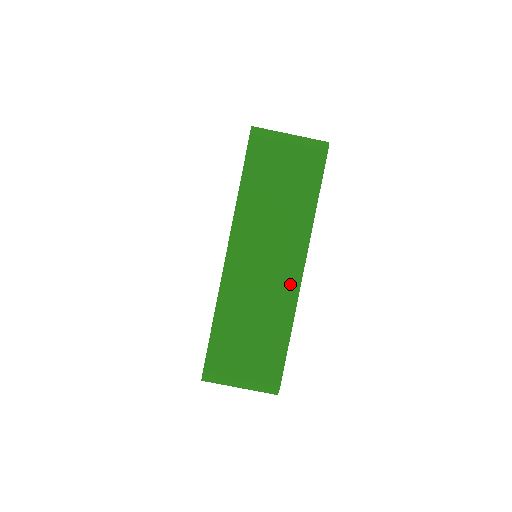
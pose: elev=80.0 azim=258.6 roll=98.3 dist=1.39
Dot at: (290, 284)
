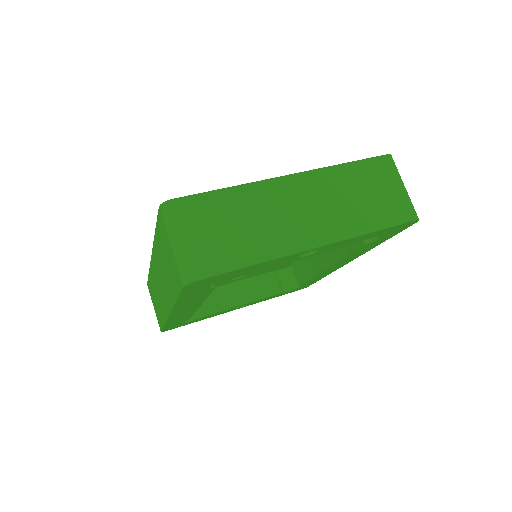
Dot at: (298, 241)
